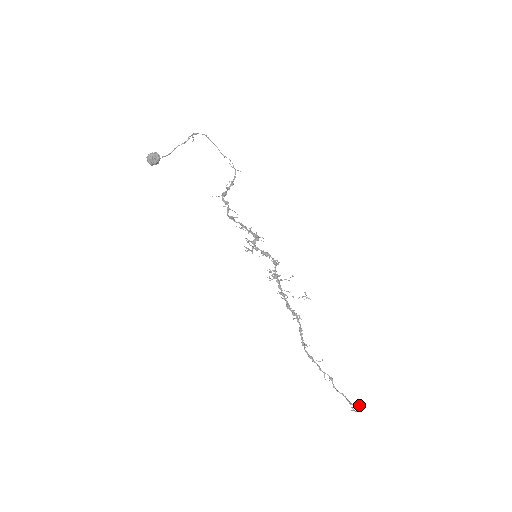
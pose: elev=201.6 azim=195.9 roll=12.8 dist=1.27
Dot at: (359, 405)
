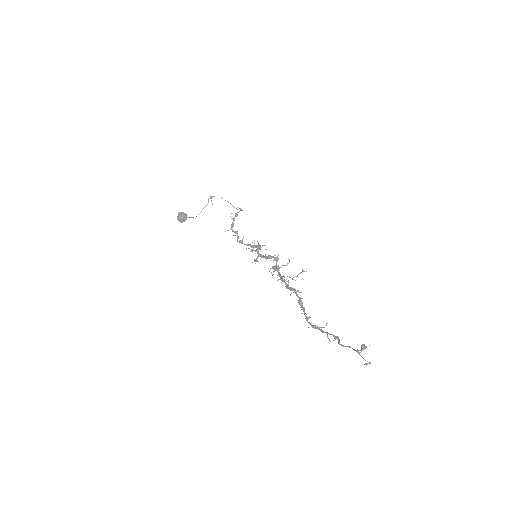
Dot at: (366, 346)
